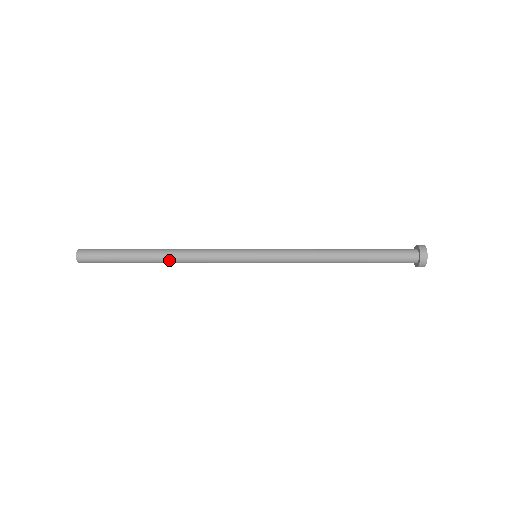
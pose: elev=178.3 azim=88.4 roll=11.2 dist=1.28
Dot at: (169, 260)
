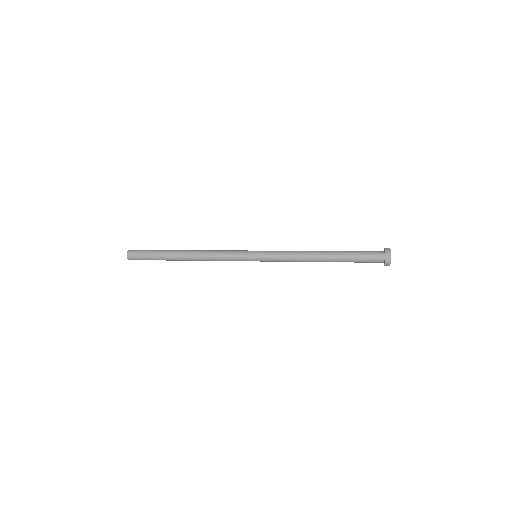
Dot at: (192, 260)
